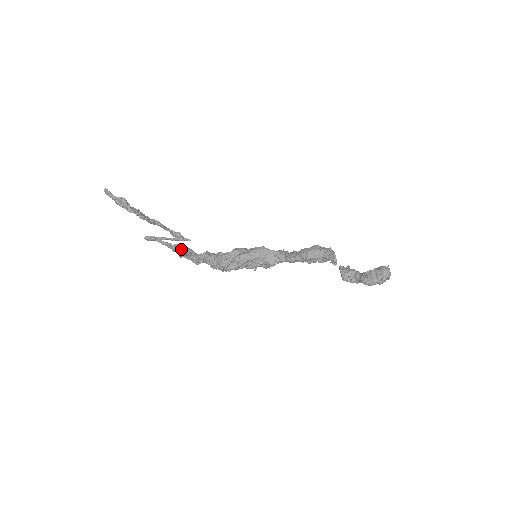
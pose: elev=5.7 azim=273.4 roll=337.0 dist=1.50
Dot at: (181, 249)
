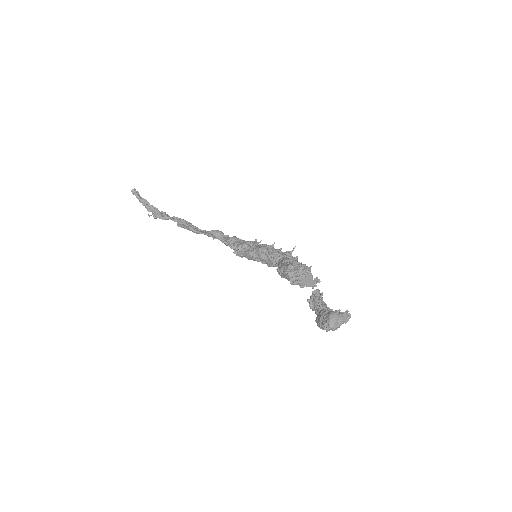
Dot at: (207, 235)
